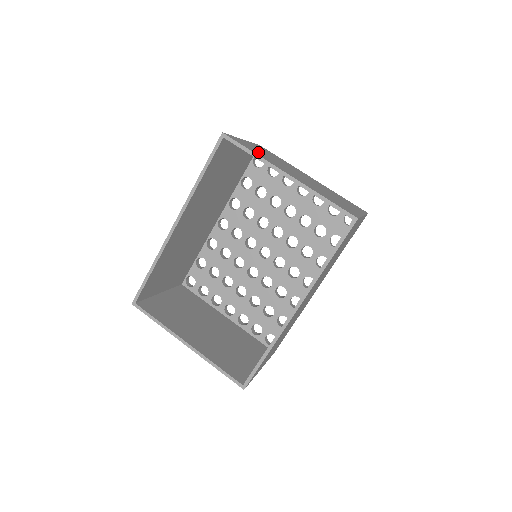
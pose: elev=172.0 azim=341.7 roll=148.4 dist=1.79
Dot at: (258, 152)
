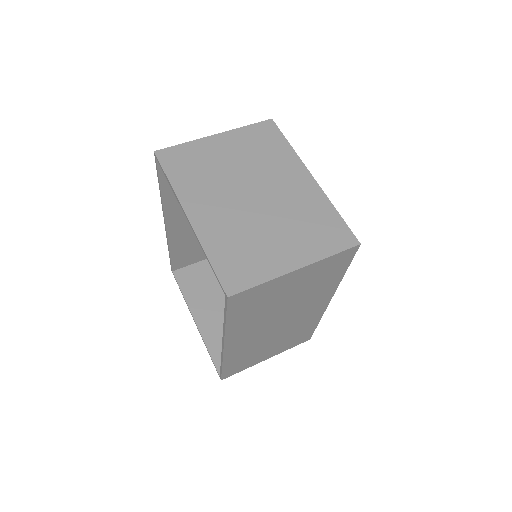
Dot at: (195, 170)
